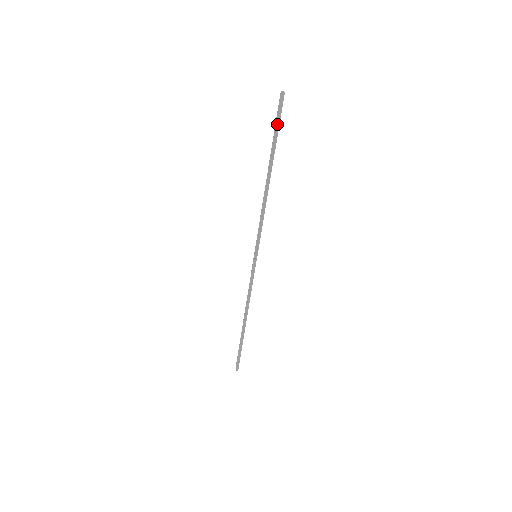
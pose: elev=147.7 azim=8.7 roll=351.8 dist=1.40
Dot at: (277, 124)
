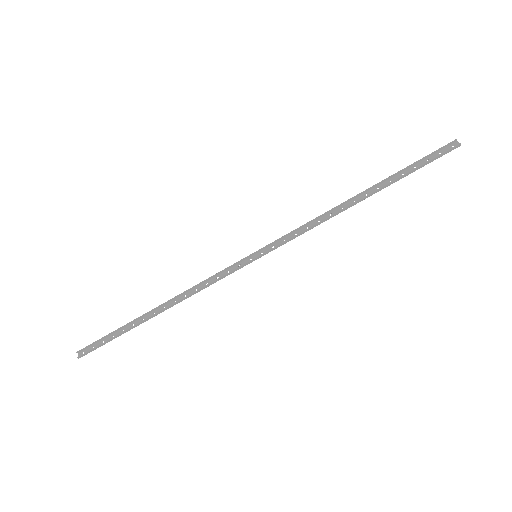
Dot at: (426, 163)
